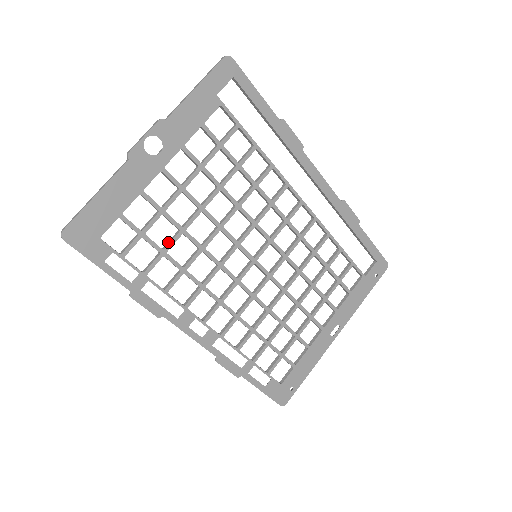
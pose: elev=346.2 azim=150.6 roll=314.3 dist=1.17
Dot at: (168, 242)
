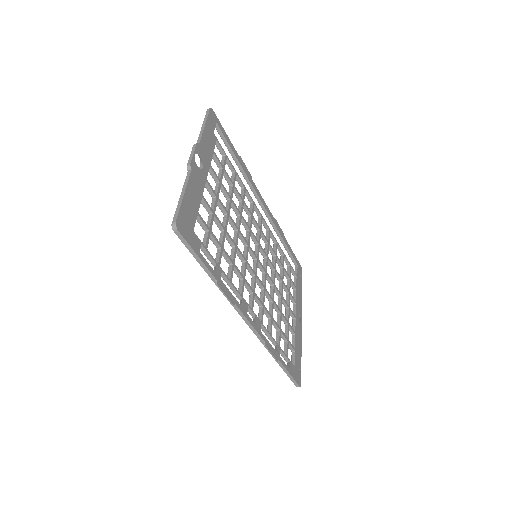
Dot at: (220, 240)
